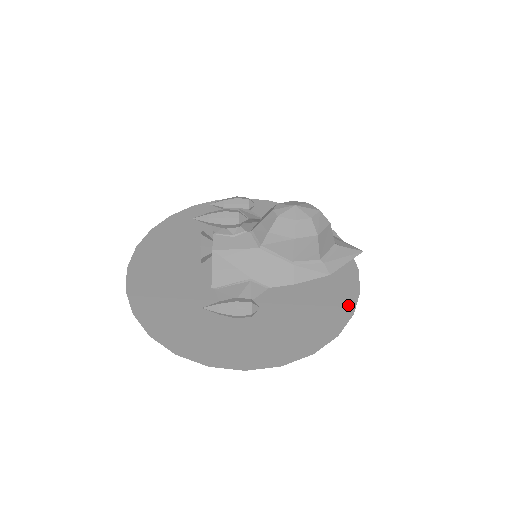
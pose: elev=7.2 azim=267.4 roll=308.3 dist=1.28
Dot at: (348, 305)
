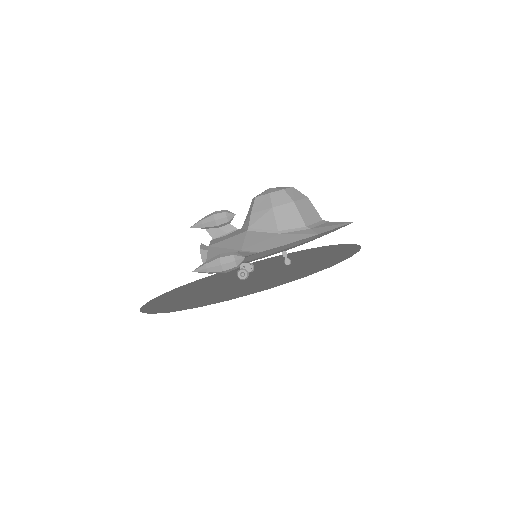
Dot at: (345, 257)
